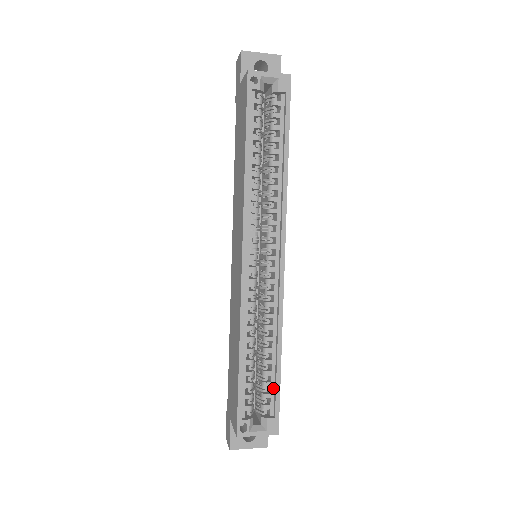
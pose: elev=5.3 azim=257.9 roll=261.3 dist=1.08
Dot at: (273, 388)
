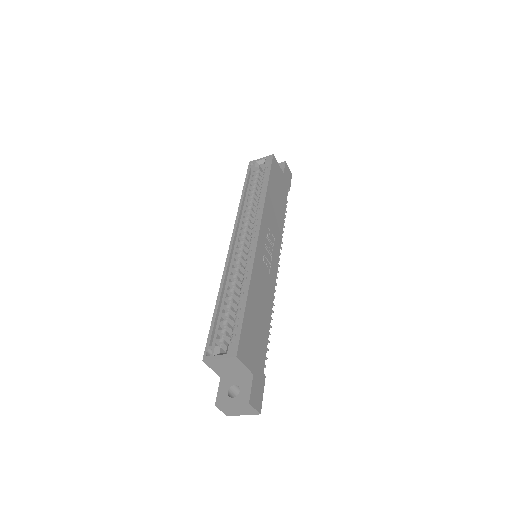
Dot at: (240, 323)
